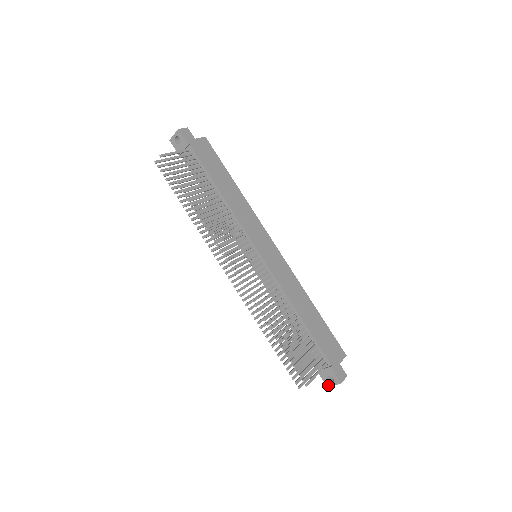
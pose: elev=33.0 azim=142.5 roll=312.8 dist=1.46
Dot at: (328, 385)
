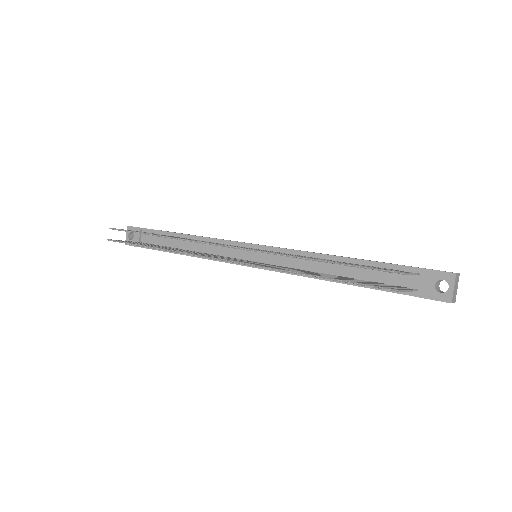
Dot at: (448, 298)
